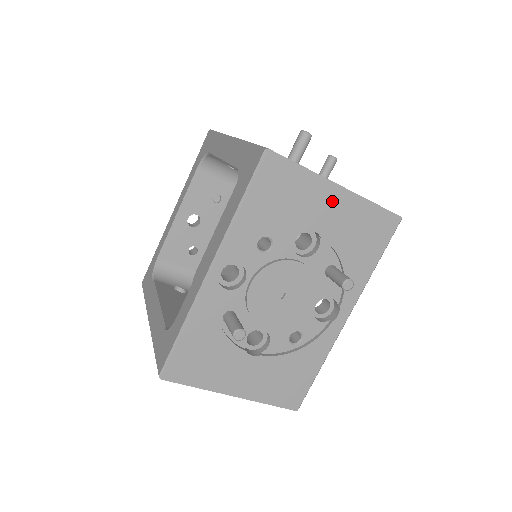
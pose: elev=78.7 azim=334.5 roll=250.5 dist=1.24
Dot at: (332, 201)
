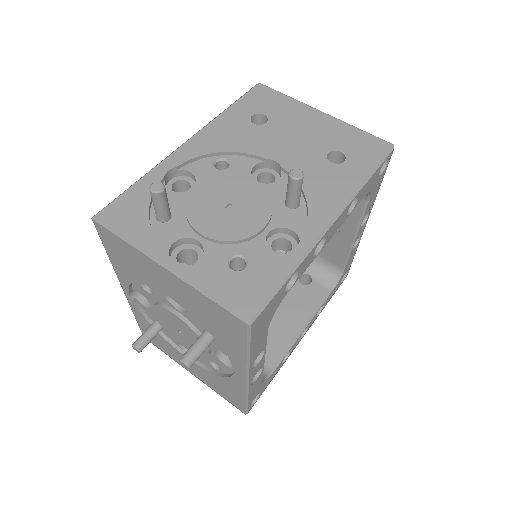
Dot at: (166, 278)
